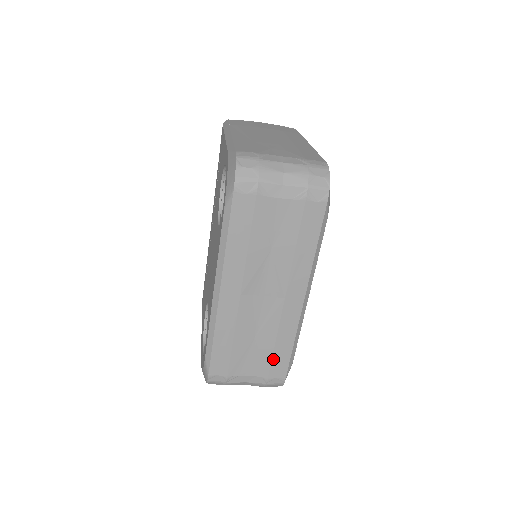
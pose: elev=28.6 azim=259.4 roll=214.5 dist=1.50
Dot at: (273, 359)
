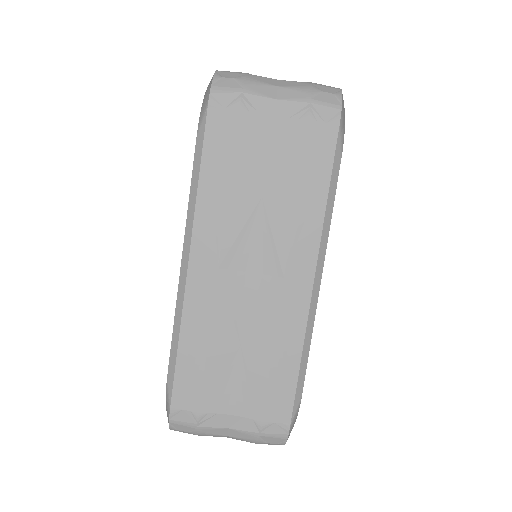
Dot at: (269, 386)
